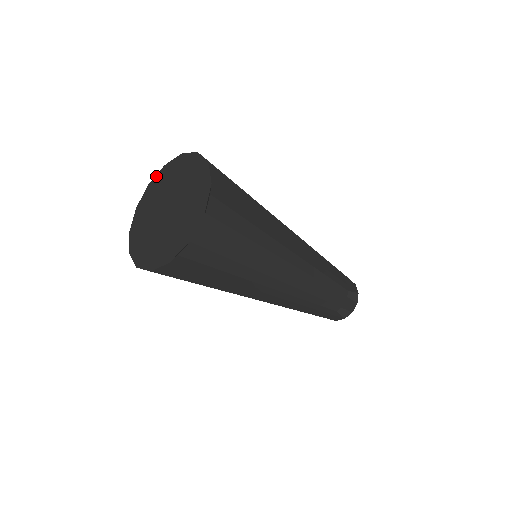
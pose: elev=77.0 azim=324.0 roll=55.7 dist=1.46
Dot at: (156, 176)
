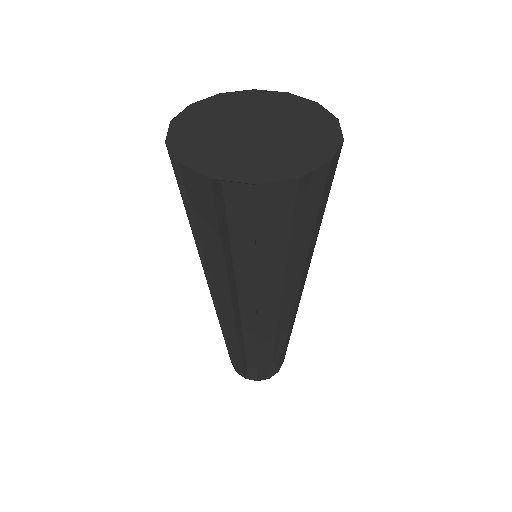
Dot at: (270, 91)
